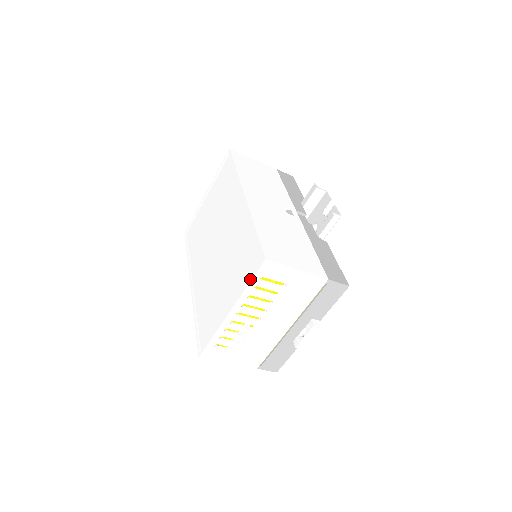
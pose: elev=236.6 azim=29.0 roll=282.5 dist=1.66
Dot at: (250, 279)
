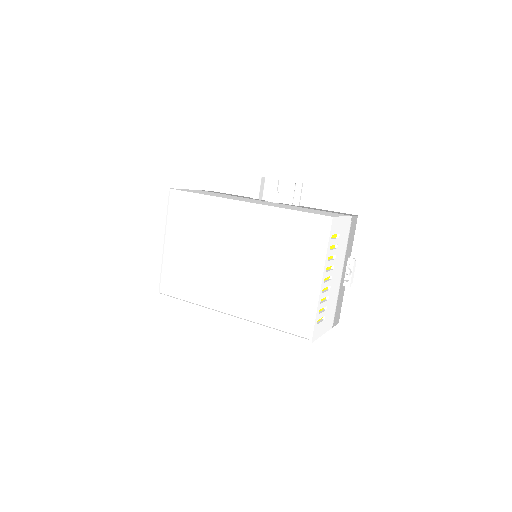
Dot at: (326, 242)
